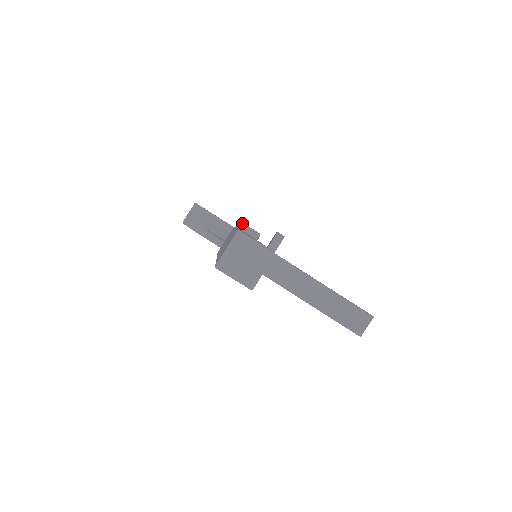
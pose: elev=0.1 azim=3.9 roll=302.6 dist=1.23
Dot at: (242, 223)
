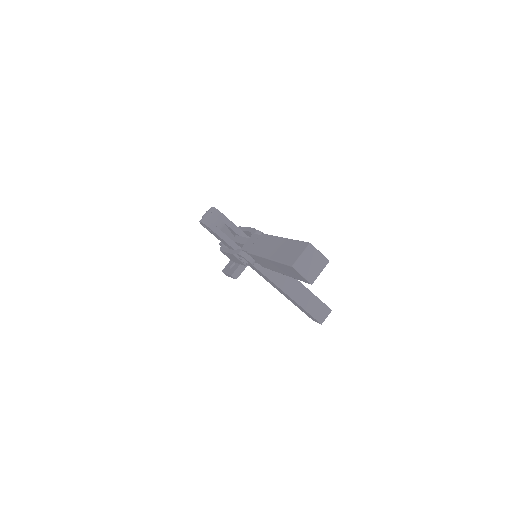
Dot at: occluded
